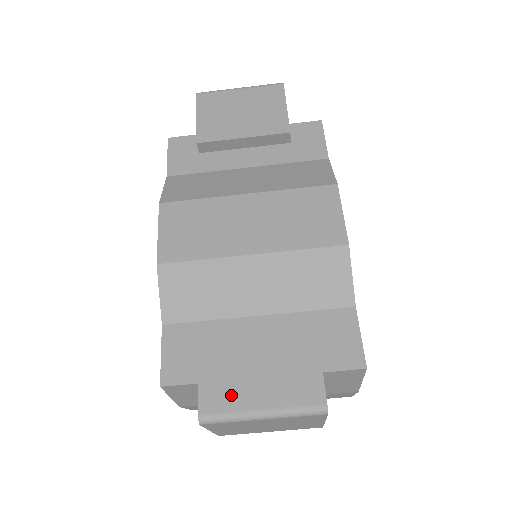
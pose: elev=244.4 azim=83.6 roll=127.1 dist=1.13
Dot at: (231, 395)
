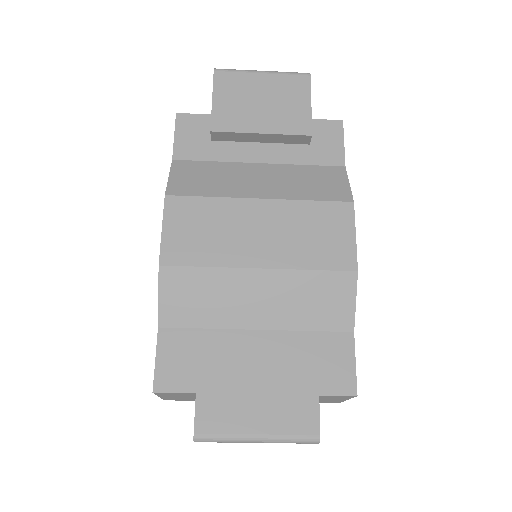
Dot at: (228, 417)
